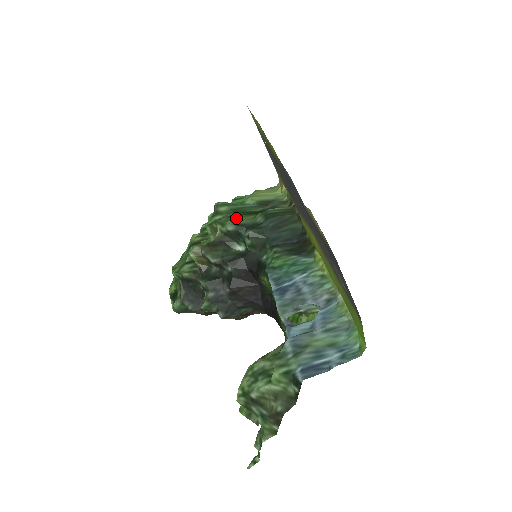
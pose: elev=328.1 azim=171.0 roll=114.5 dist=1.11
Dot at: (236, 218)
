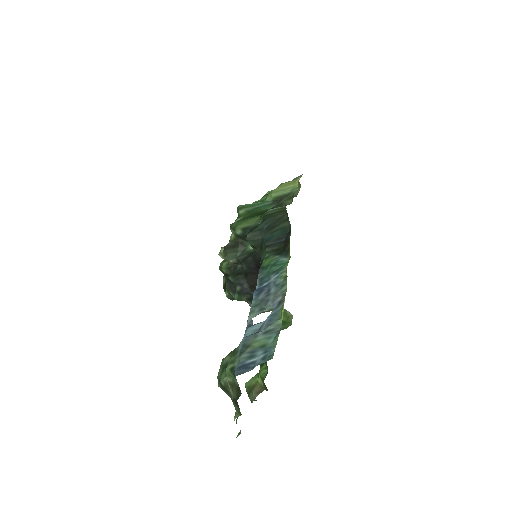
Dot at: (245, 221)
